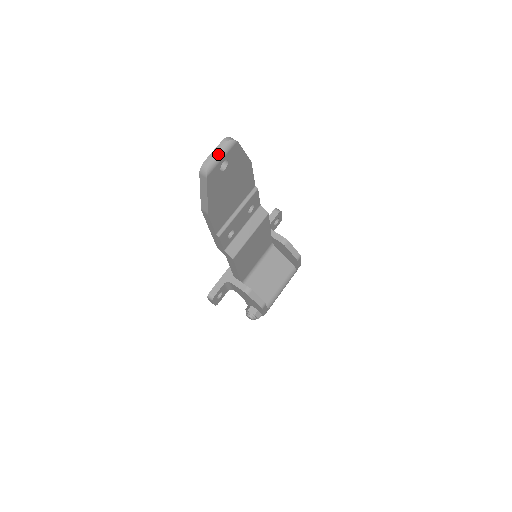
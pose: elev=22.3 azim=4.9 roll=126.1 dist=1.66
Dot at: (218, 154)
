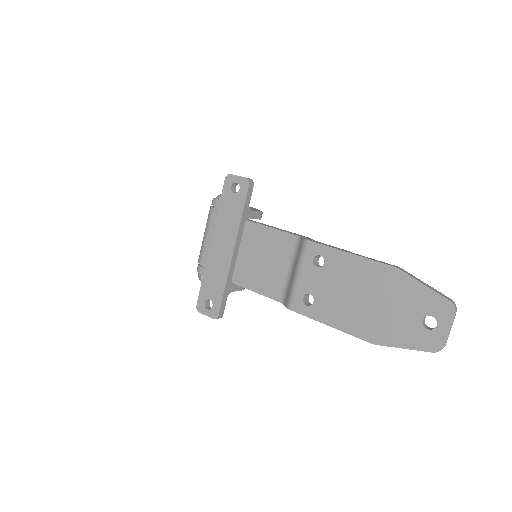
Dot at: (450, 329)
